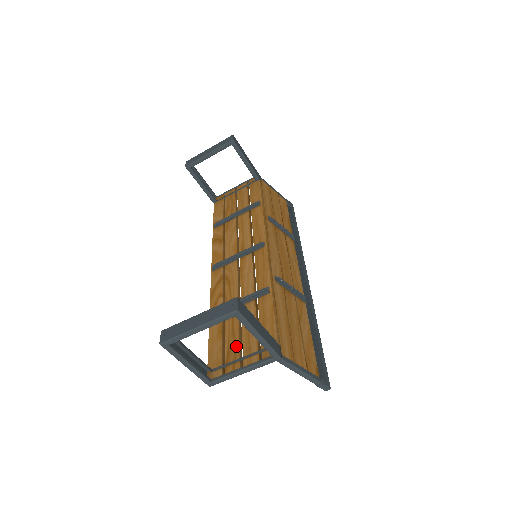
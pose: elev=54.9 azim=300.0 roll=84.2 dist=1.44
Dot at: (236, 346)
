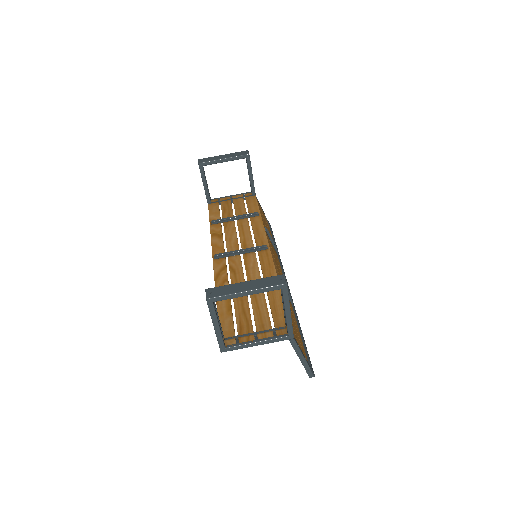
Dot at: (248, 322)
